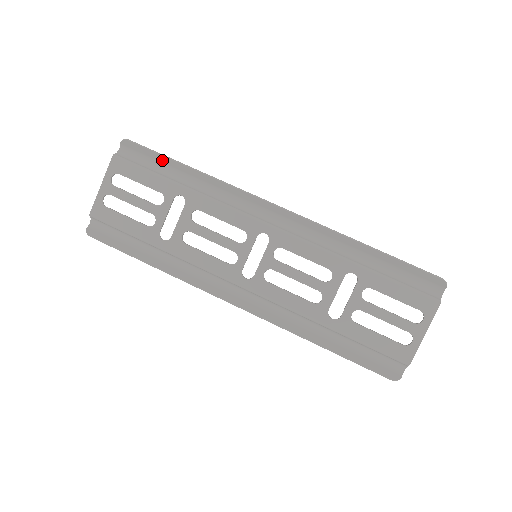
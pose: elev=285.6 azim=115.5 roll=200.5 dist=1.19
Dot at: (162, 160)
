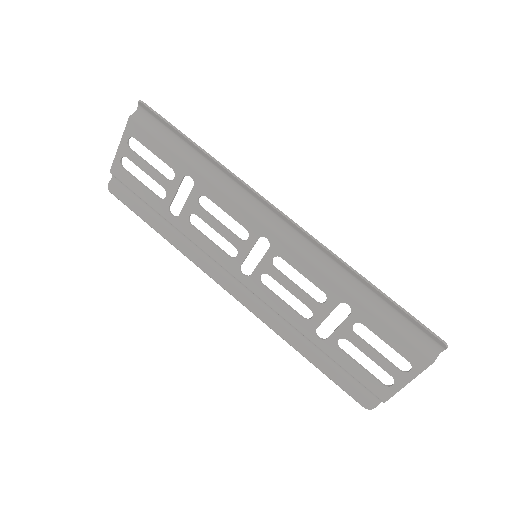
Dot at: (176, 132)
